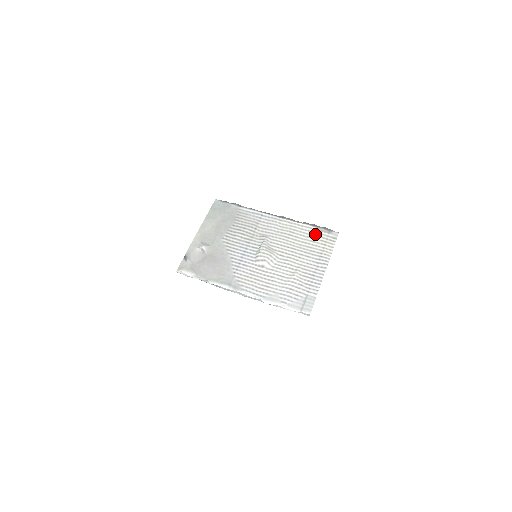
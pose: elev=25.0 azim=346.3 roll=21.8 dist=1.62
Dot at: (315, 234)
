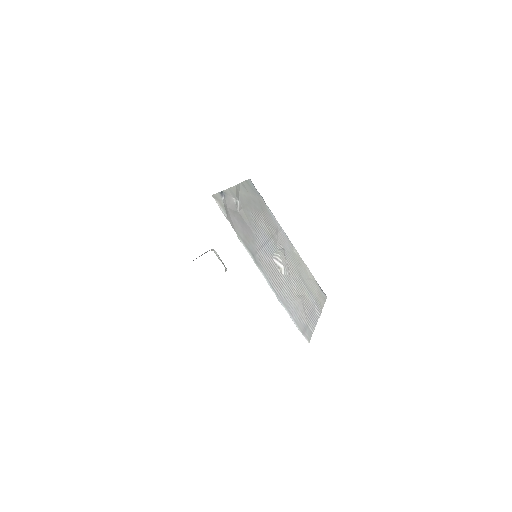
Dot at: (314, 282)
